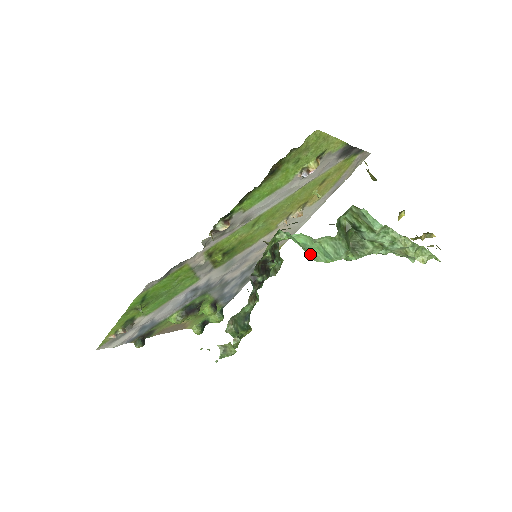
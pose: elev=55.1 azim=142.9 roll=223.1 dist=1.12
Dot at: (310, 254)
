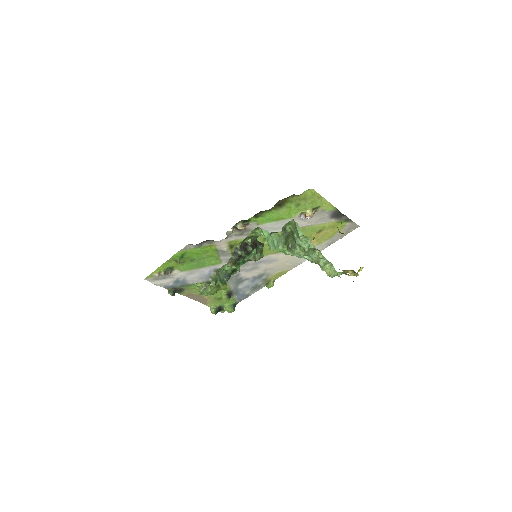
Dot at: (268, 245)
